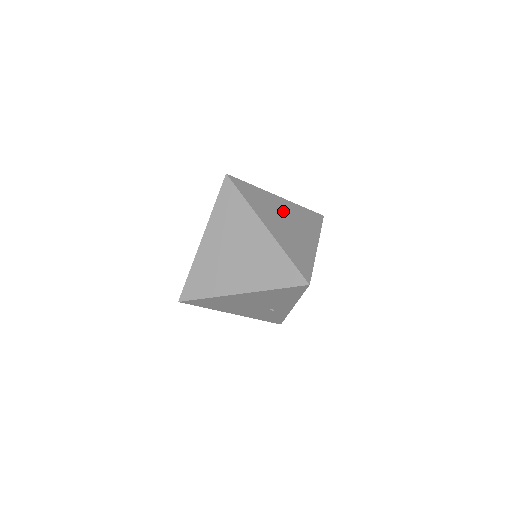
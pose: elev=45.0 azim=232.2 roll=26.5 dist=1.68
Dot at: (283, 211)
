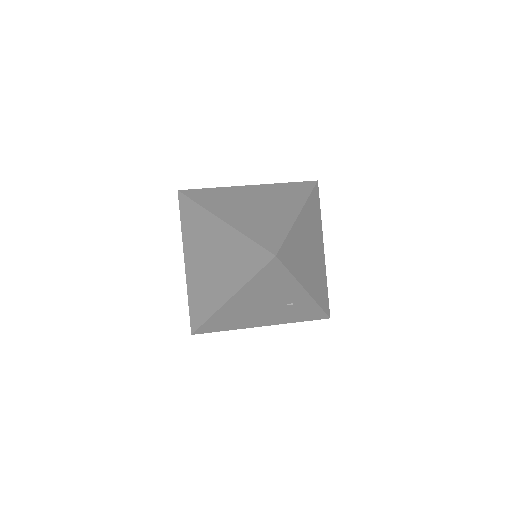
Dot at: (252, 197)
